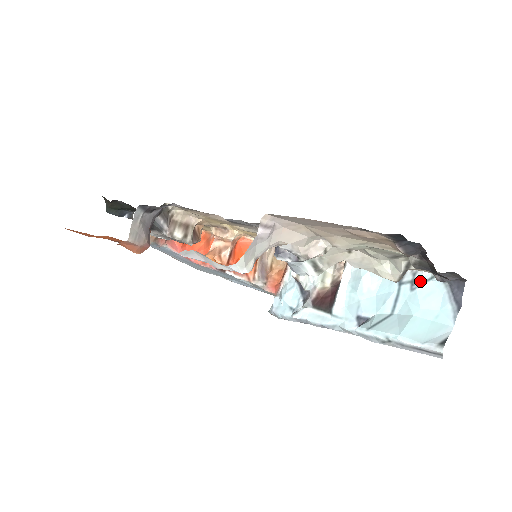
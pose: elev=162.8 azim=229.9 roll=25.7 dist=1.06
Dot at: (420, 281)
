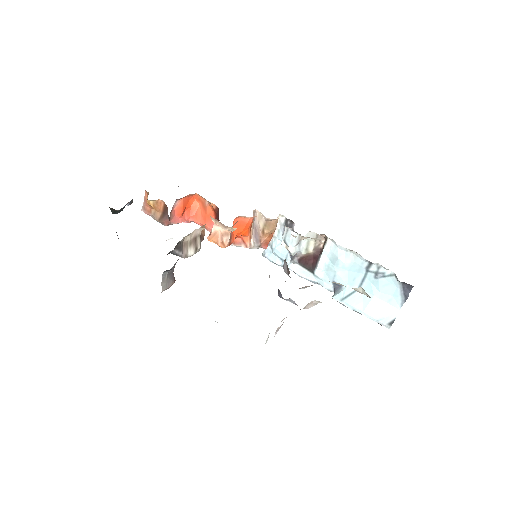
Dot at: (382, 275)
